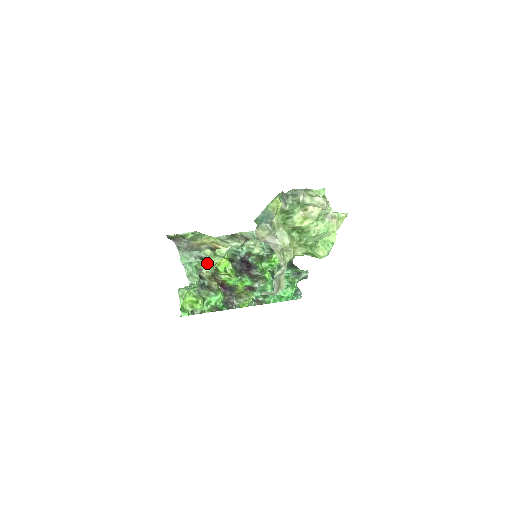
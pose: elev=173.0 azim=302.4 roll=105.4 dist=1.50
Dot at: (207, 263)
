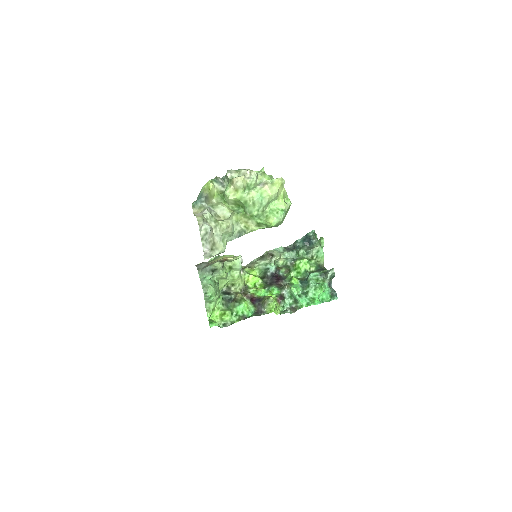
Dot at: (223, 276)
